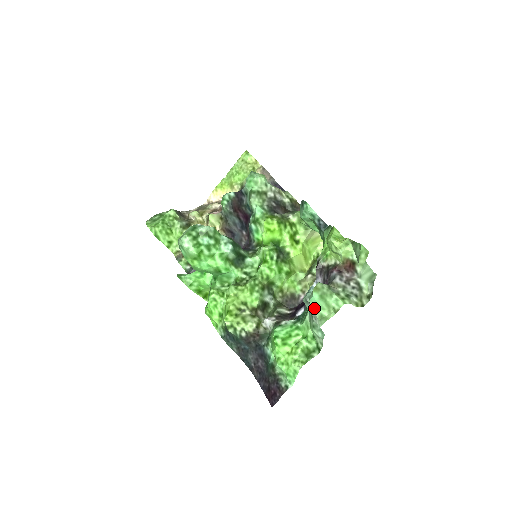
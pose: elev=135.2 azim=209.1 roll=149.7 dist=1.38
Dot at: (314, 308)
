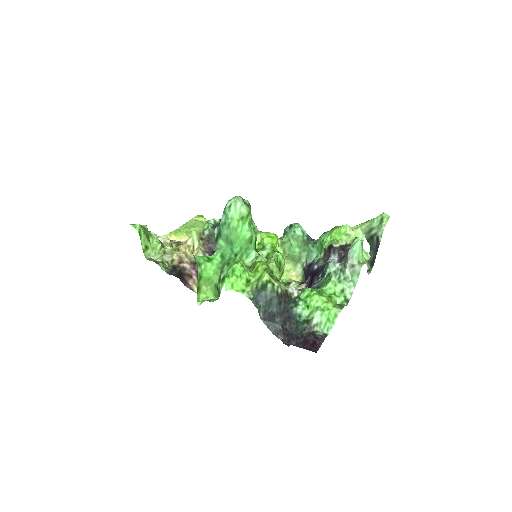
Dot at: (354, 255)
